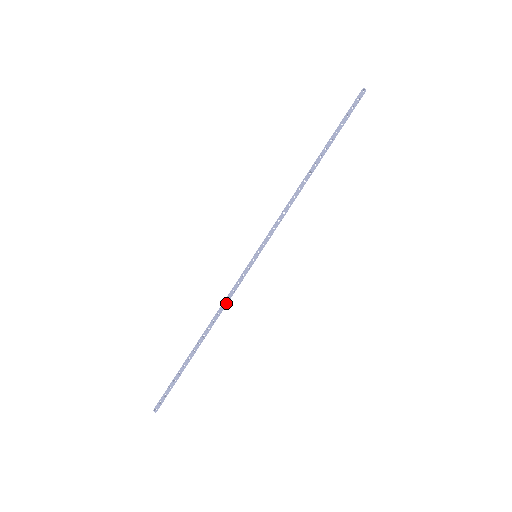
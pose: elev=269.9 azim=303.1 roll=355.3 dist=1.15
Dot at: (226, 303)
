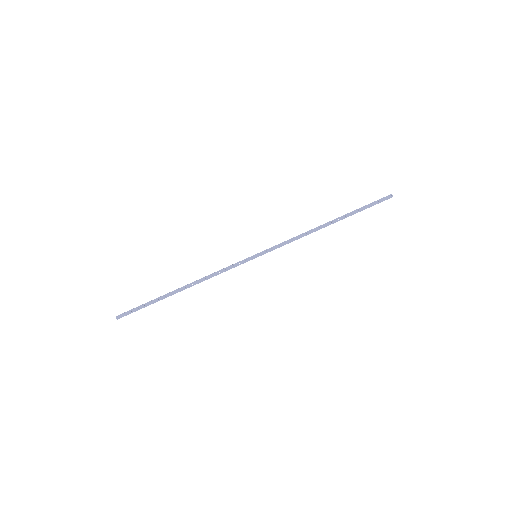
Dot at: (215, 274)
